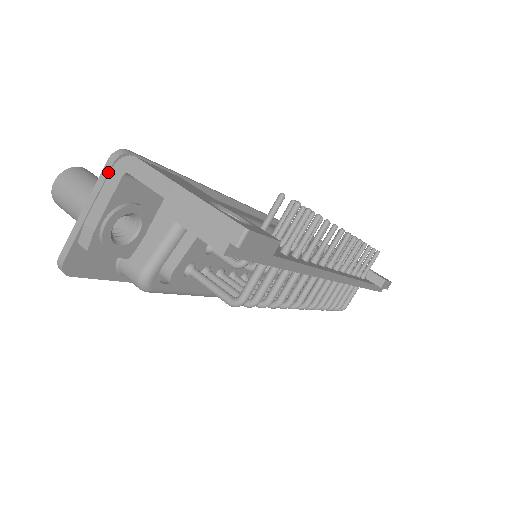
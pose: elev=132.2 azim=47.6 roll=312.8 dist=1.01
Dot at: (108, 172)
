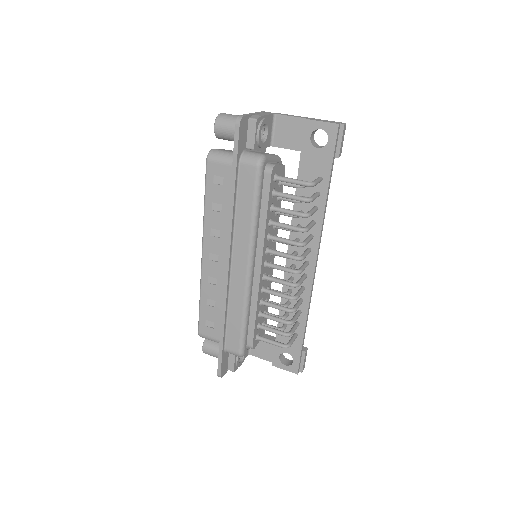
Dot at: (264, 112)
